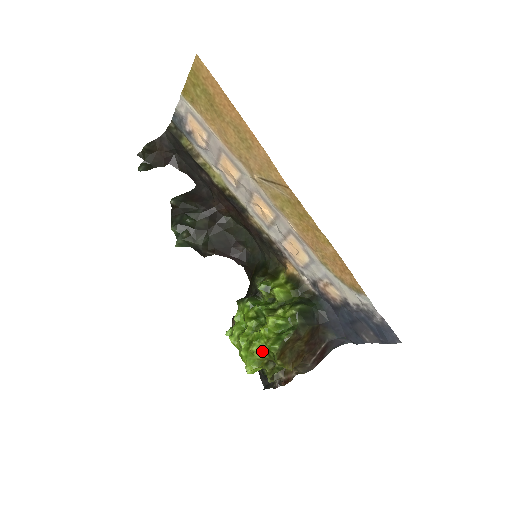
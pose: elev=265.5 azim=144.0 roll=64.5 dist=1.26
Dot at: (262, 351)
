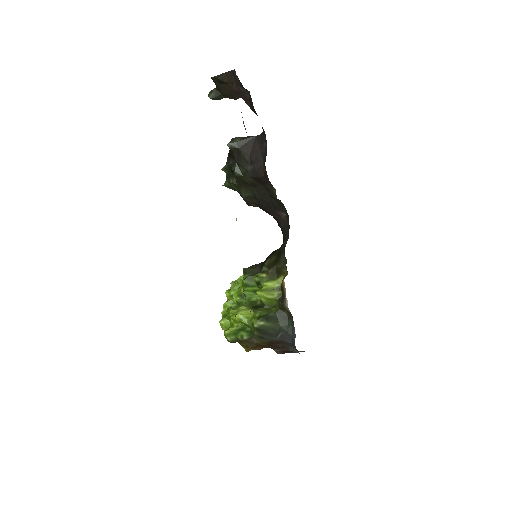
Dot at: occluded
